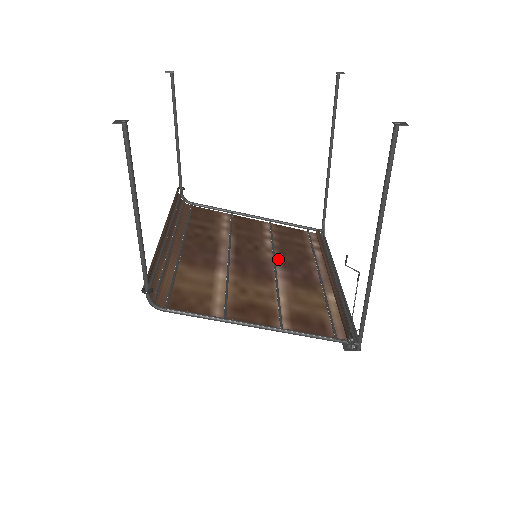
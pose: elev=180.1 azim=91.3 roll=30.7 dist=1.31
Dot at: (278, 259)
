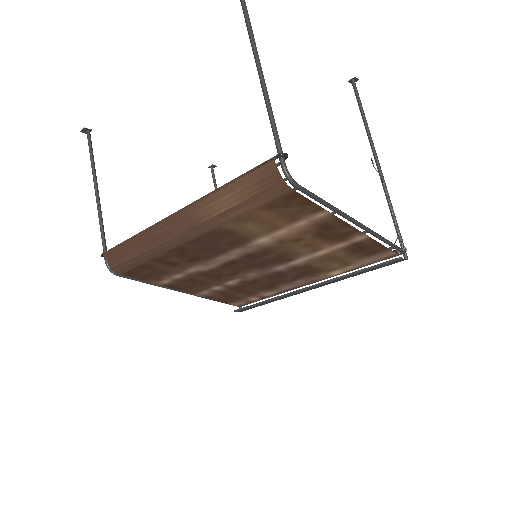
Dot at: (262, 275)
